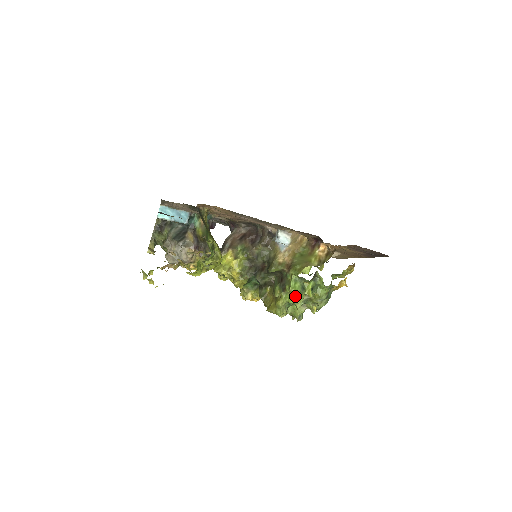
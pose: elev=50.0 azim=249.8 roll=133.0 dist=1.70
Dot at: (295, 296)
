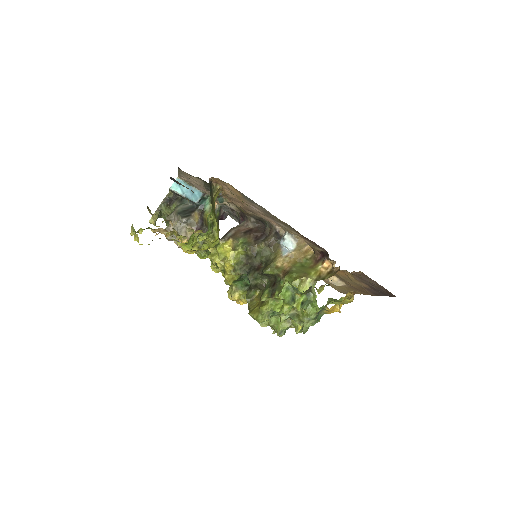
Dot at: (282, 305)
